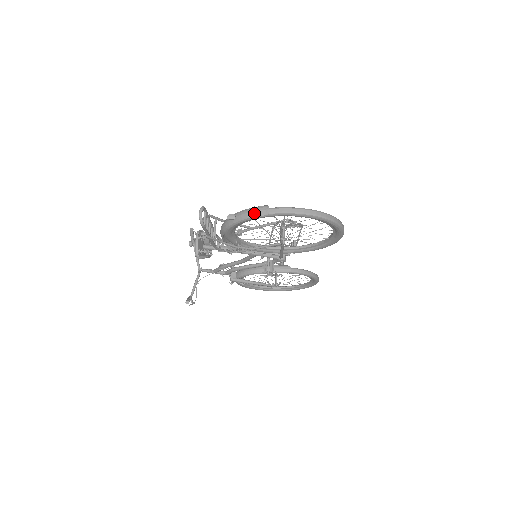
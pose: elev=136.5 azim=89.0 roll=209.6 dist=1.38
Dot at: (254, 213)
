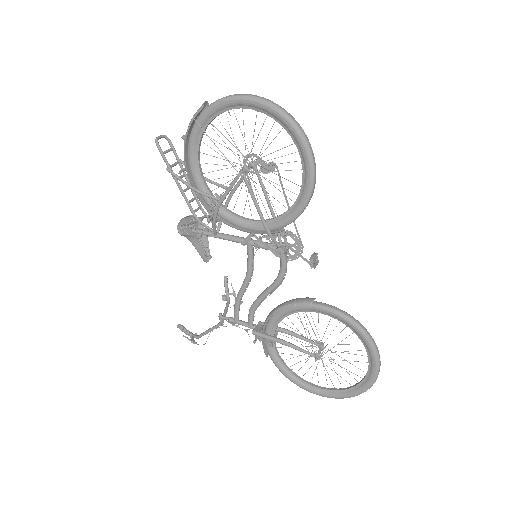
Dot at: (195, 113)
